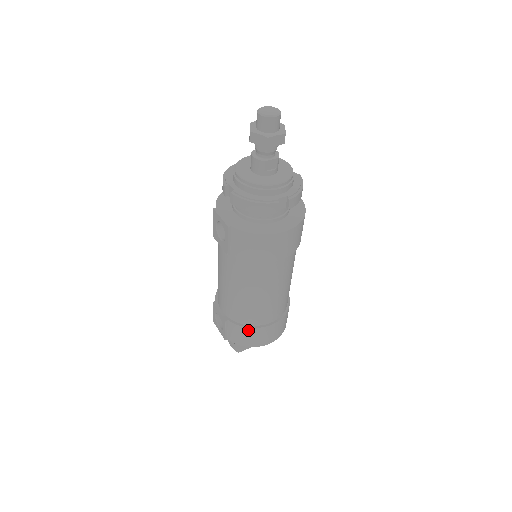
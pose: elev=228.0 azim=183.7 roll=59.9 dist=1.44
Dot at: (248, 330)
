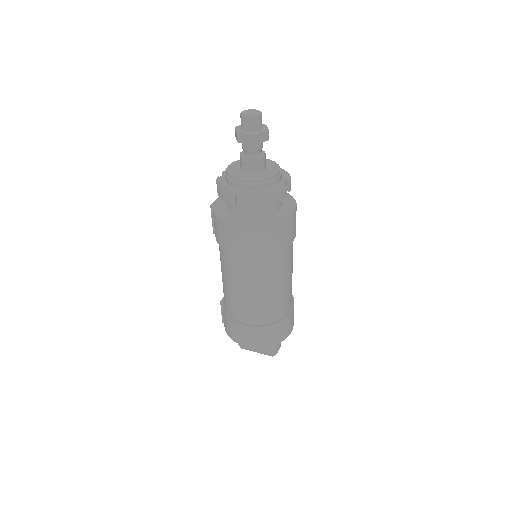
Dot at: (227, 318)
